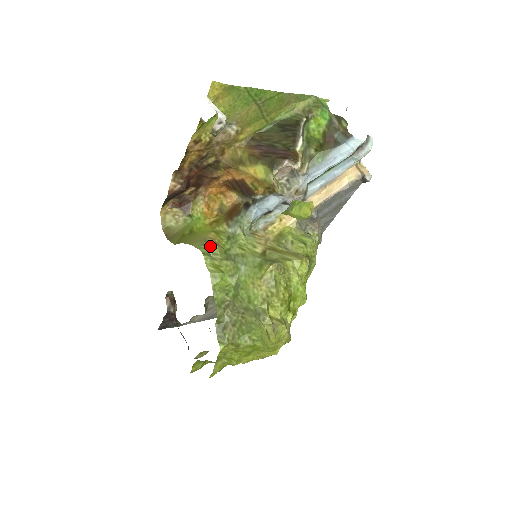
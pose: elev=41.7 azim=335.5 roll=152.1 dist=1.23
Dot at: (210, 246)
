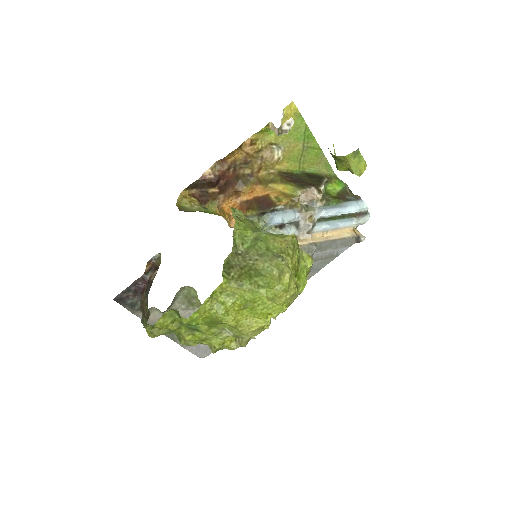
Dot at: (237, 209)
